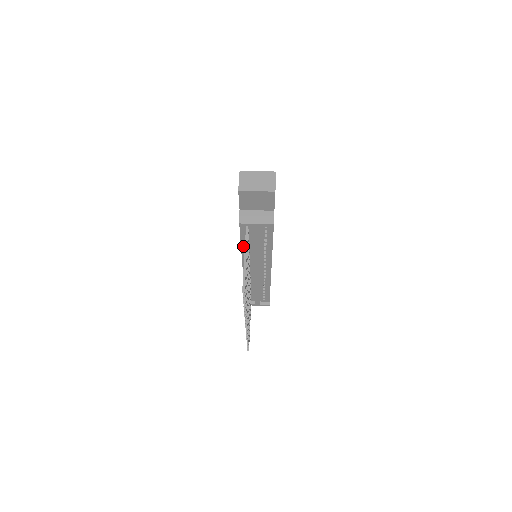
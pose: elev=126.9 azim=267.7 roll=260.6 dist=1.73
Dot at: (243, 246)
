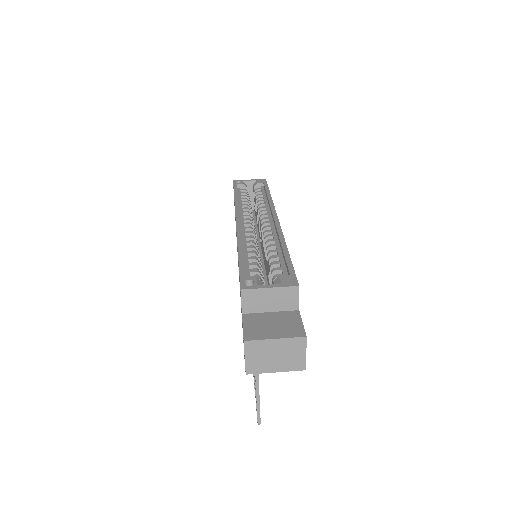
Dot at: occluded
